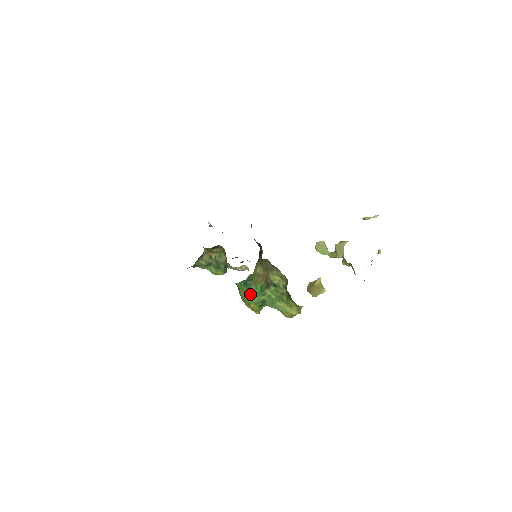
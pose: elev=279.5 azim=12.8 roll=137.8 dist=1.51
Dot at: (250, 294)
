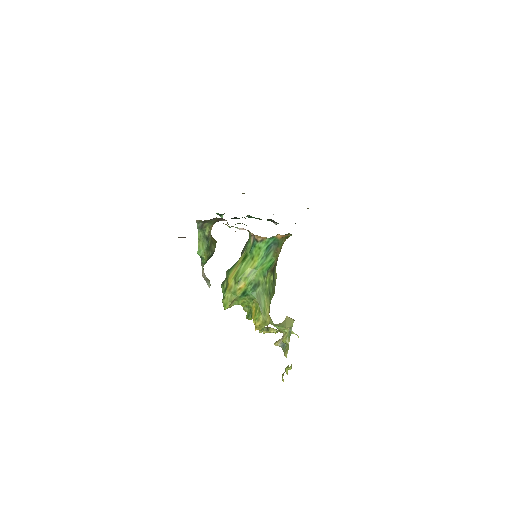
Dot at: (257, 265)
